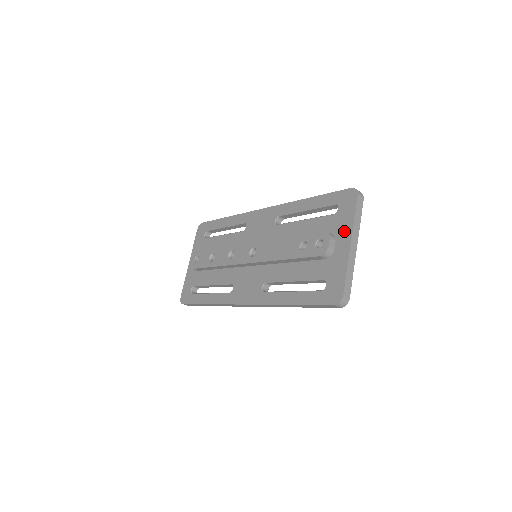
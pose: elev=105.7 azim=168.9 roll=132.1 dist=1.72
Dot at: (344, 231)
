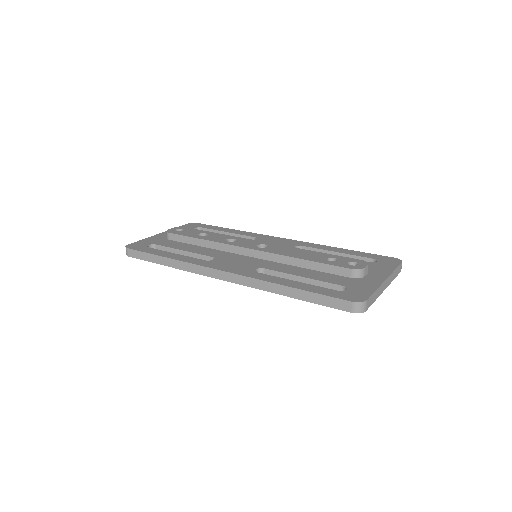
Dot at: (380, 272)
